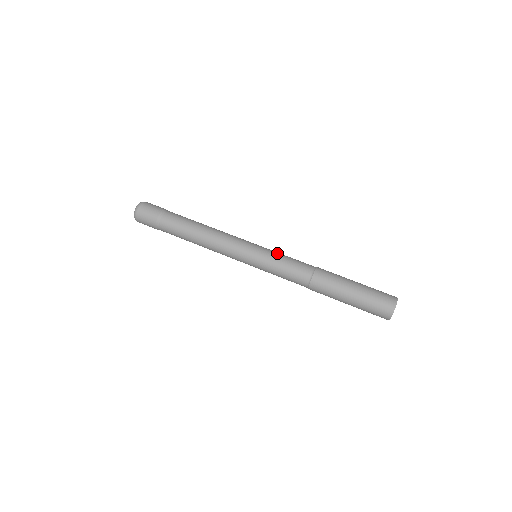
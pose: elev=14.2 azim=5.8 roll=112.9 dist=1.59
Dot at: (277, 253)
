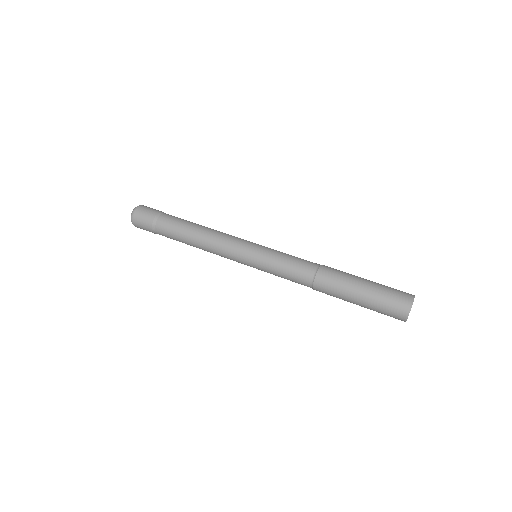
Dot at: (279, 251)
